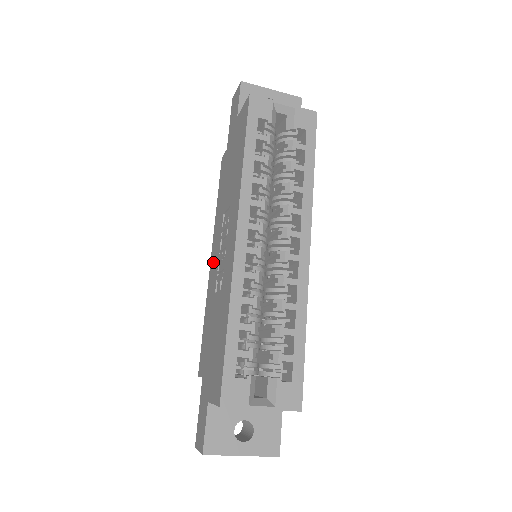
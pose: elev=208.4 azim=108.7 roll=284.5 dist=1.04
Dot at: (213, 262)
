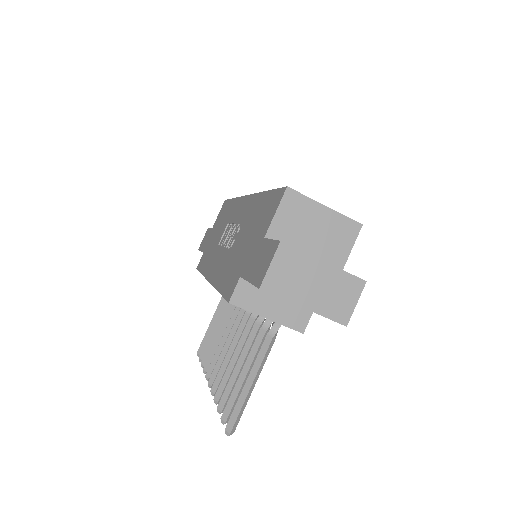
Dot at: (215, 268)
